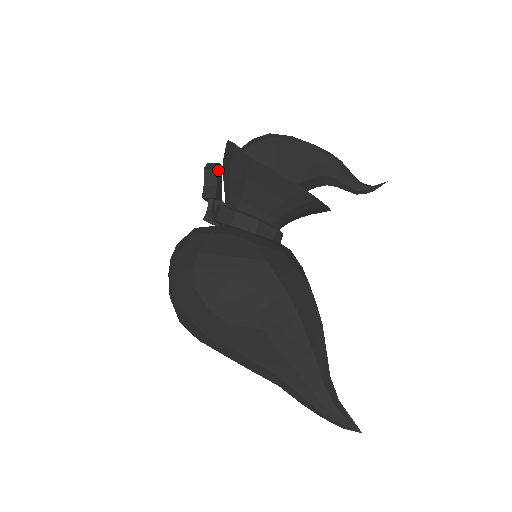
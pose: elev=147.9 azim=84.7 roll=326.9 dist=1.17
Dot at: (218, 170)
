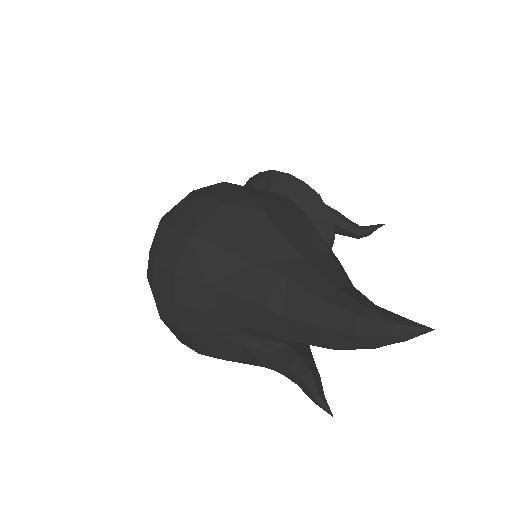
Dot at: occluded
